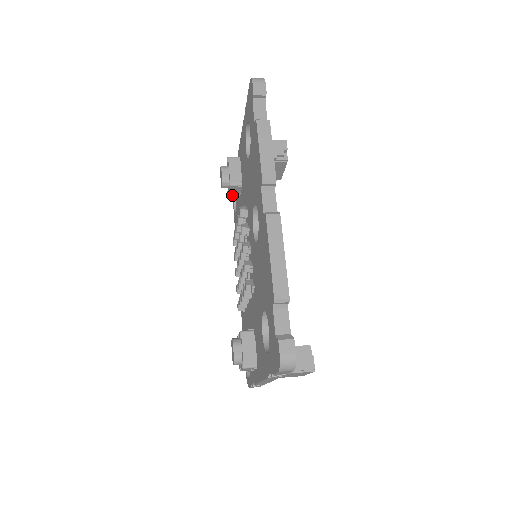
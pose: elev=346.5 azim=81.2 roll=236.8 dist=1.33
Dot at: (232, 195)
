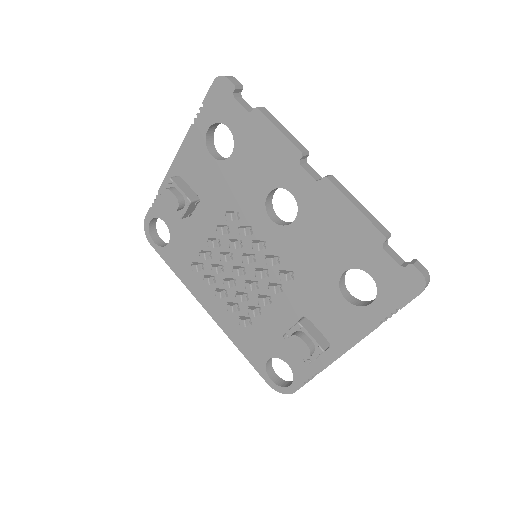
Dot at: (185, 216)
